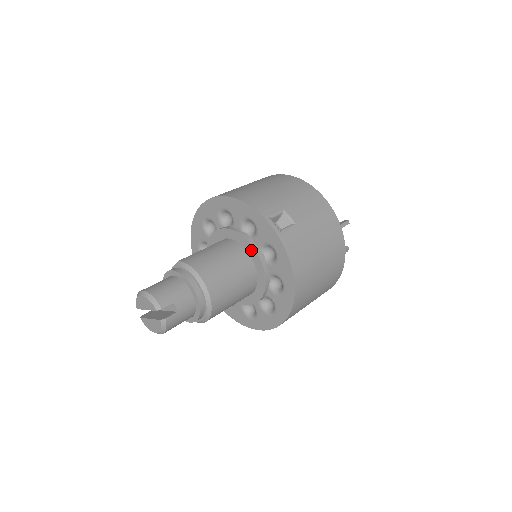
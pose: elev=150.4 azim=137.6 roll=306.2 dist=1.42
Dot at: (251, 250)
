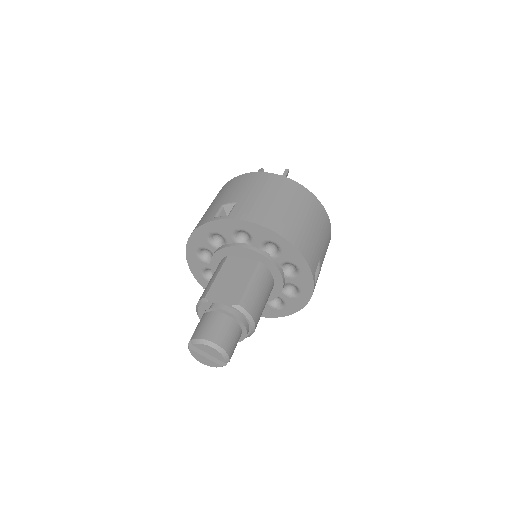
Dot at: (279, 283)
